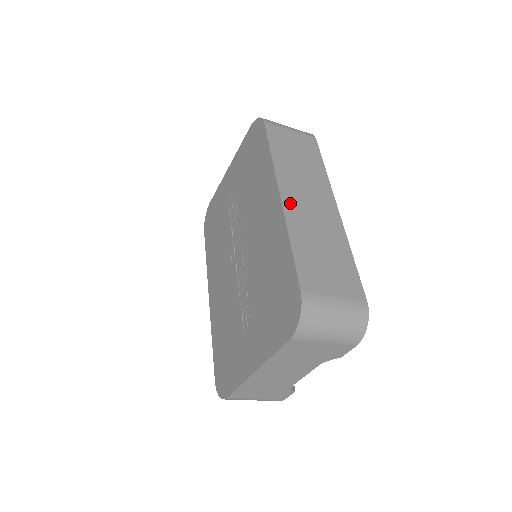
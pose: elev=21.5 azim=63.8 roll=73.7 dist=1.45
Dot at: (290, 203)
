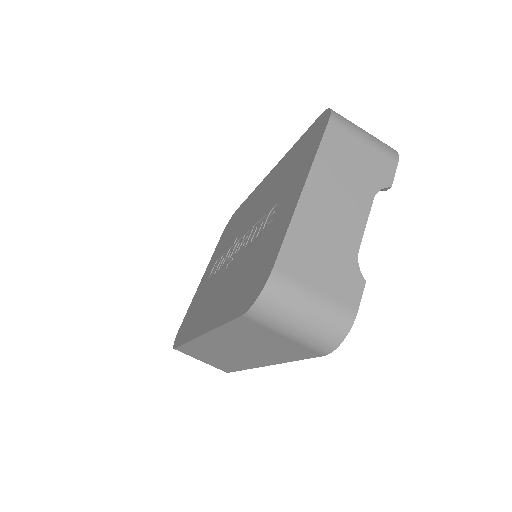
Dot at: occluded
